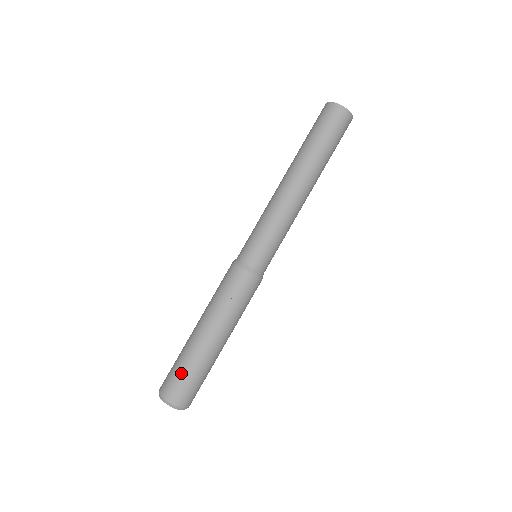
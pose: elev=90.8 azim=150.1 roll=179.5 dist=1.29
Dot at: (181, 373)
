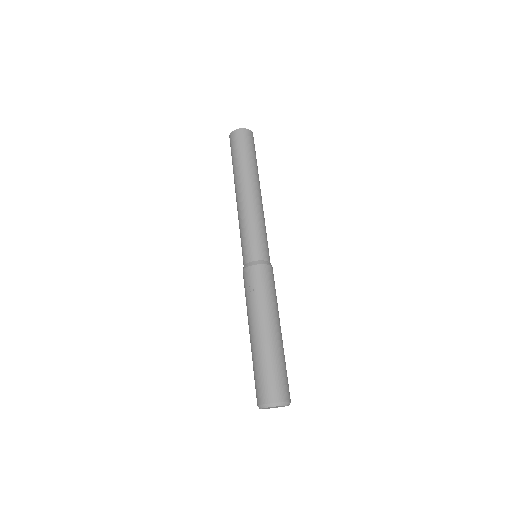
Dot at: (256, 375)
